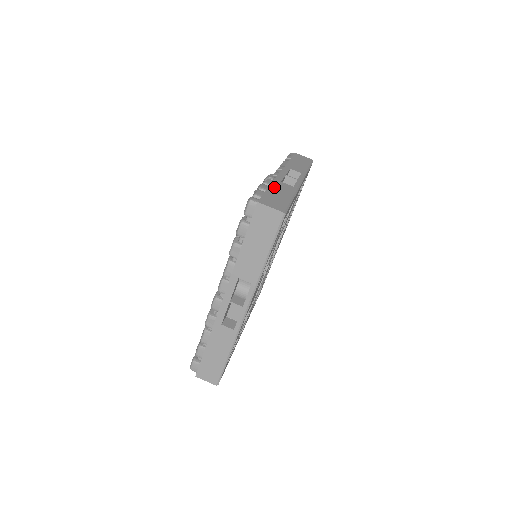
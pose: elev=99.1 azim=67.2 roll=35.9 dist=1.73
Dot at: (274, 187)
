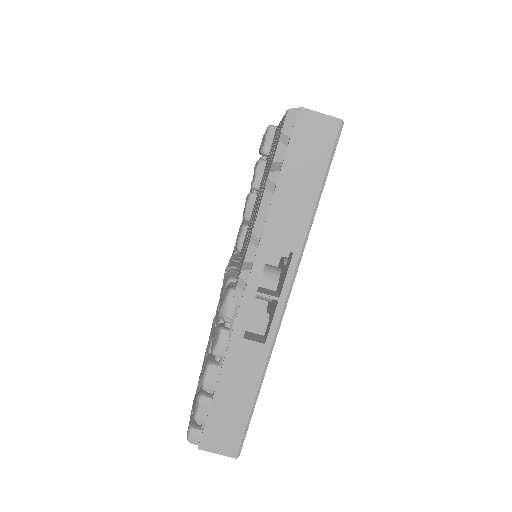
Dot at: (227, 375)
